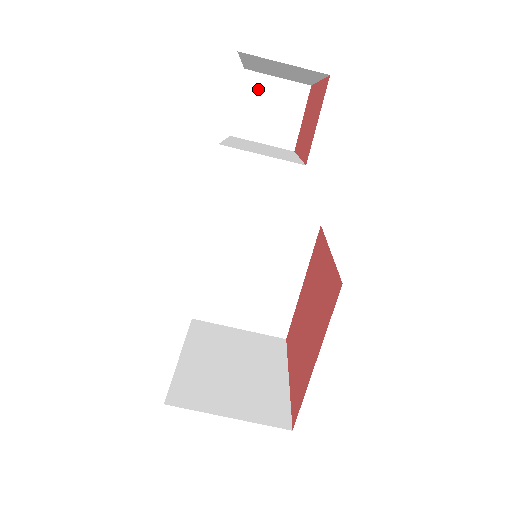
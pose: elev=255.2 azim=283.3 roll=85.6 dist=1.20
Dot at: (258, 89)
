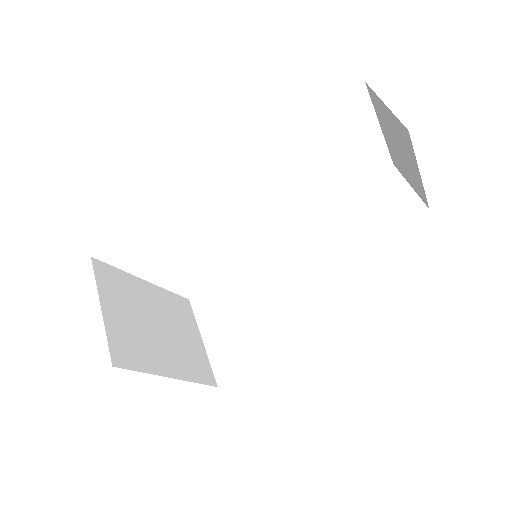
Dot at: (390, 183)
